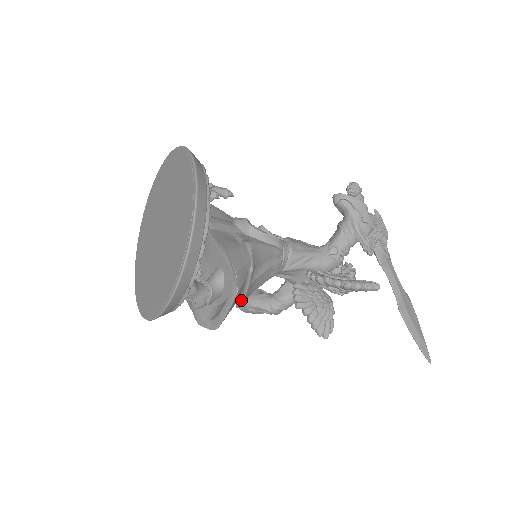
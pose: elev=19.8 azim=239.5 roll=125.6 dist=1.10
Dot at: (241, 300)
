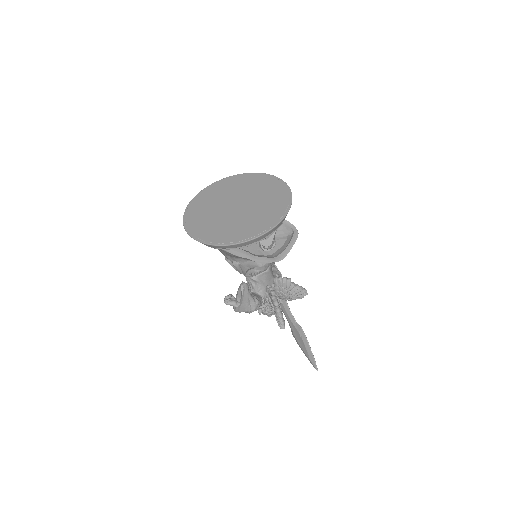
Dot at: occluded
